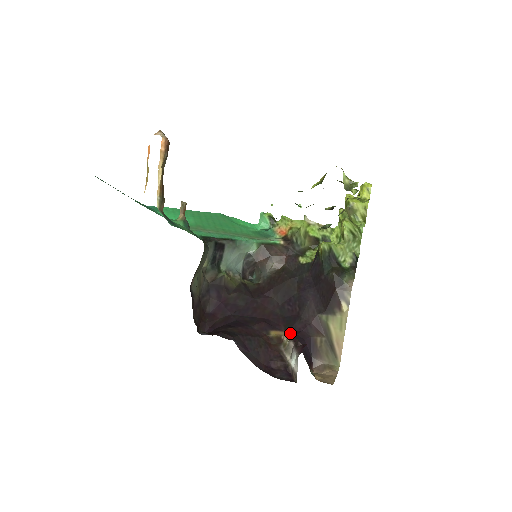
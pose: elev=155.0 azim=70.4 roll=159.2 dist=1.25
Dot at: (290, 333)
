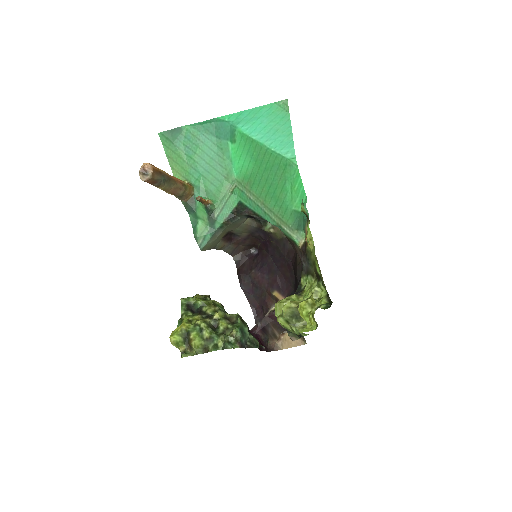
Dot at: occluded
